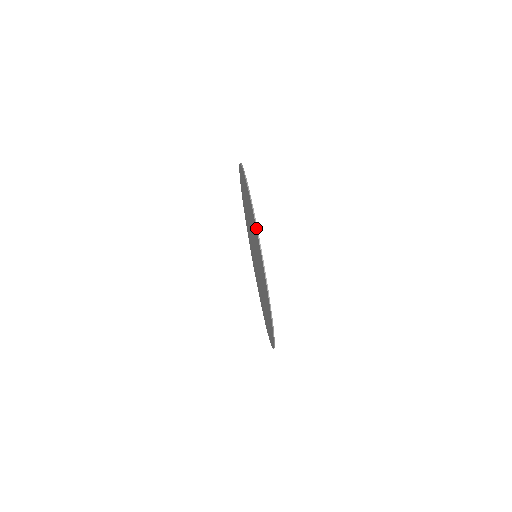
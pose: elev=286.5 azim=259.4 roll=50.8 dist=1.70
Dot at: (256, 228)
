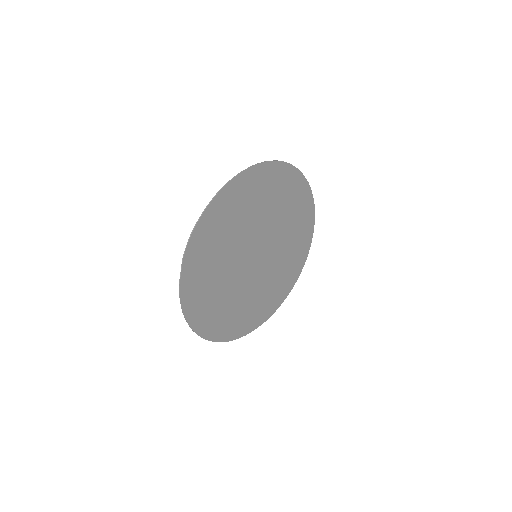
Dot at: (301, 173)
